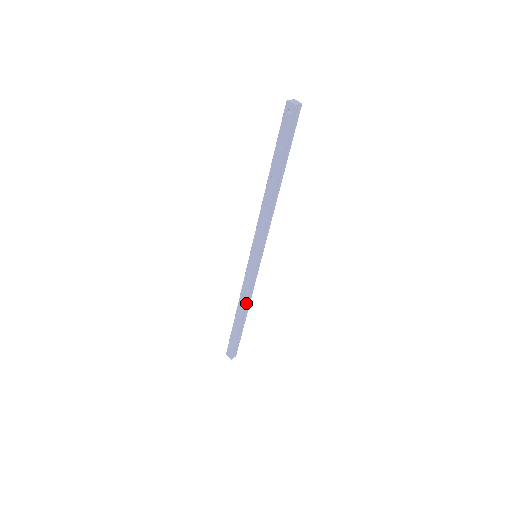
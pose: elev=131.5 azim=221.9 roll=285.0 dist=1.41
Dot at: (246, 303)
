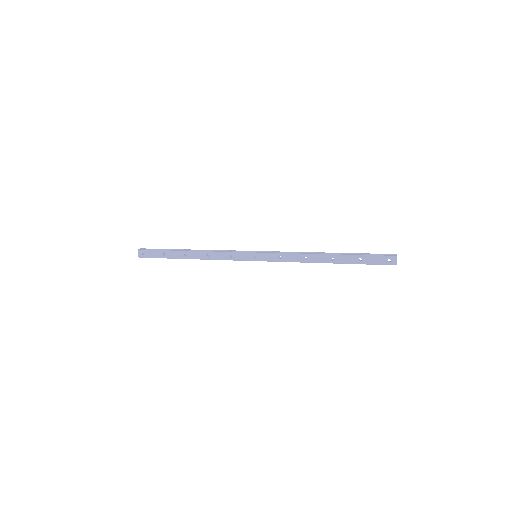
Dot at: (208, 259)
